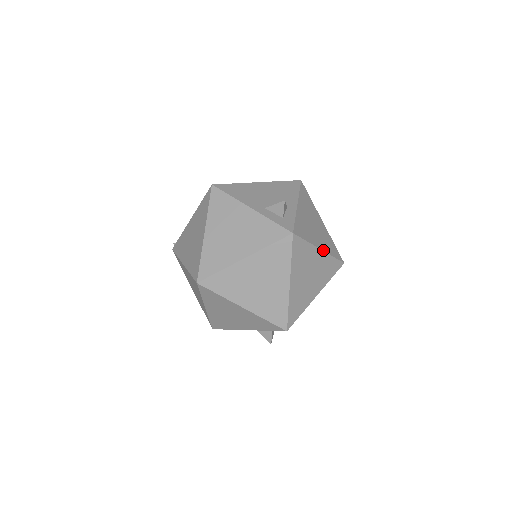
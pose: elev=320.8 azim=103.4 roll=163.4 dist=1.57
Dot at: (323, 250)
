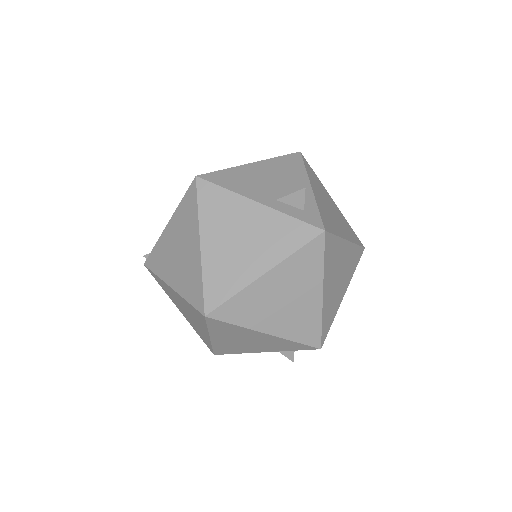
Dot at: (349, 240)
